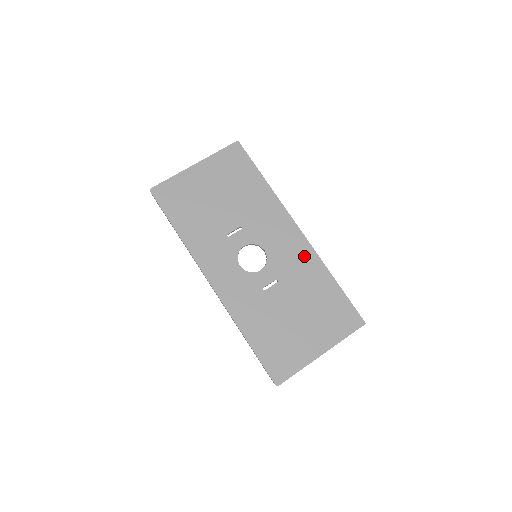
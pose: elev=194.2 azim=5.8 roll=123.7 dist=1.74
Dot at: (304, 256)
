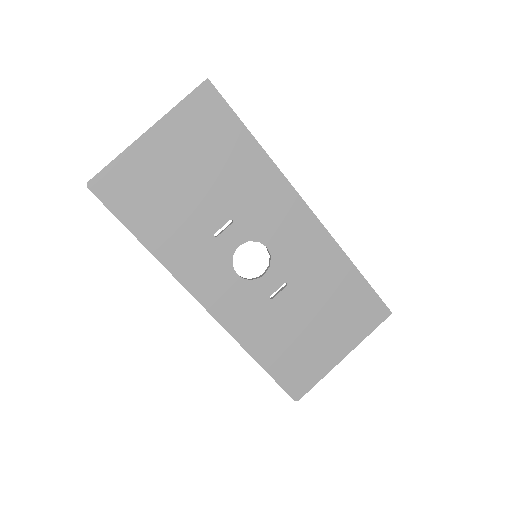
Dot at: (318, 245)
